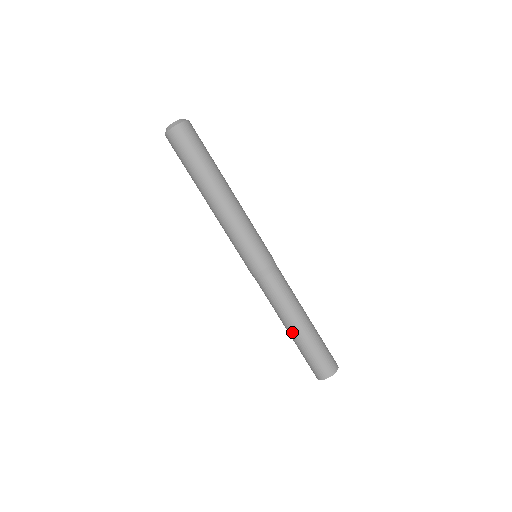
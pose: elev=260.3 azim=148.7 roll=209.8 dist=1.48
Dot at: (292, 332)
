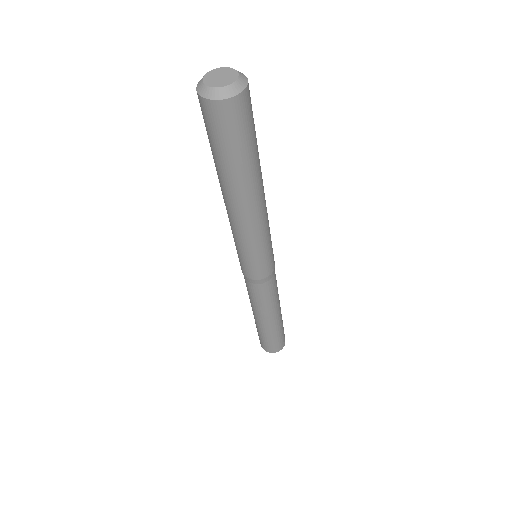
Dot at: (262, 323)
